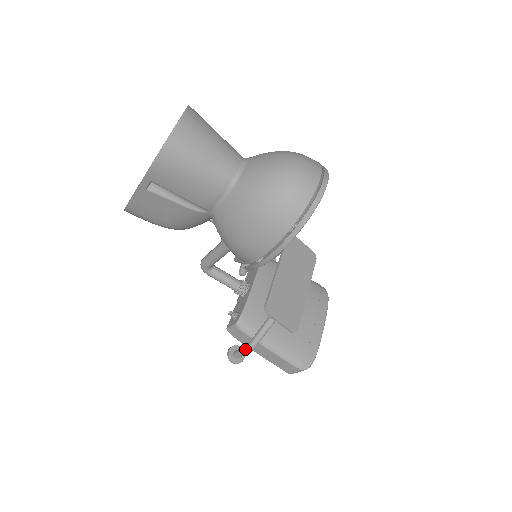
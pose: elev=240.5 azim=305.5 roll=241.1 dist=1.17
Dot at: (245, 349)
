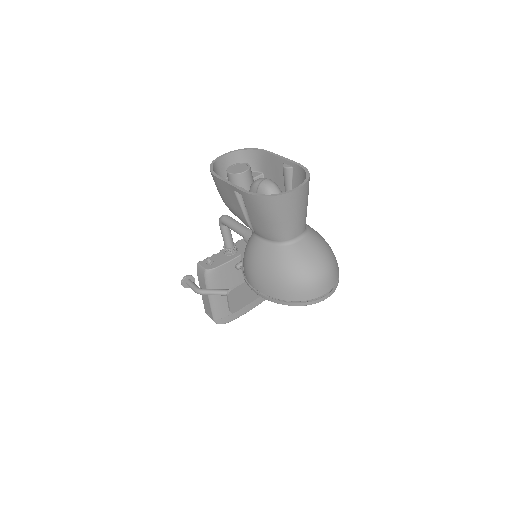
Dot at: (196, 289)
